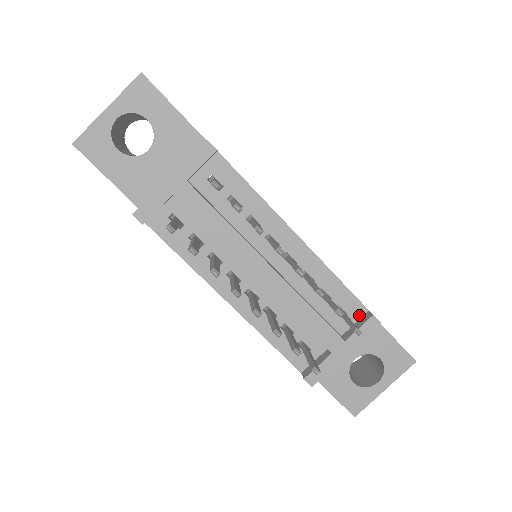
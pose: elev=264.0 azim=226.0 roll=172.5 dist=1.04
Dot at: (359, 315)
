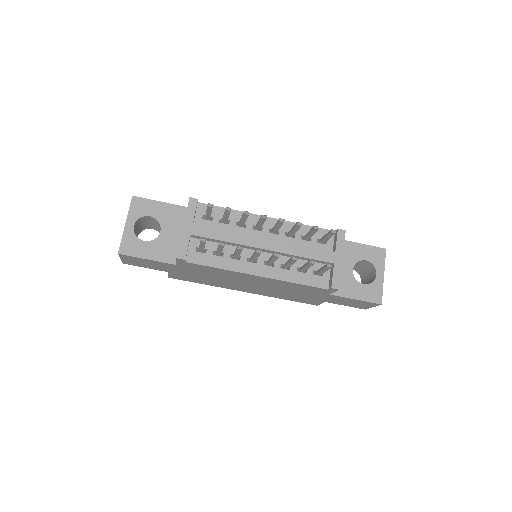
Dot at: (332, 237)
